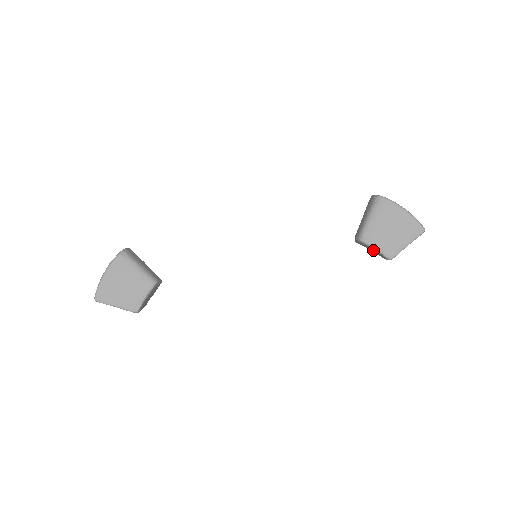
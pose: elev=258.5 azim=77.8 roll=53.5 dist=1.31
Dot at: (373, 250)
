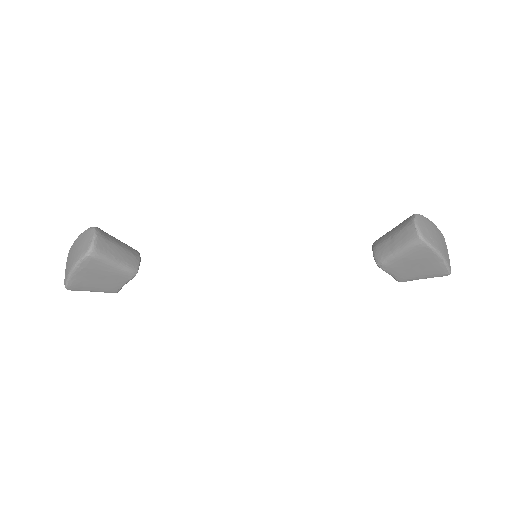
Dot at: occluded
